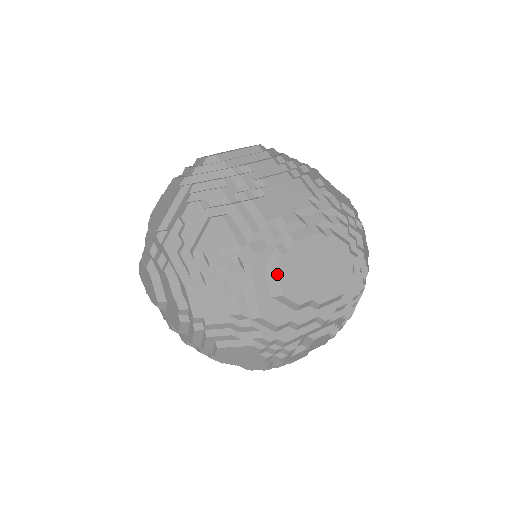
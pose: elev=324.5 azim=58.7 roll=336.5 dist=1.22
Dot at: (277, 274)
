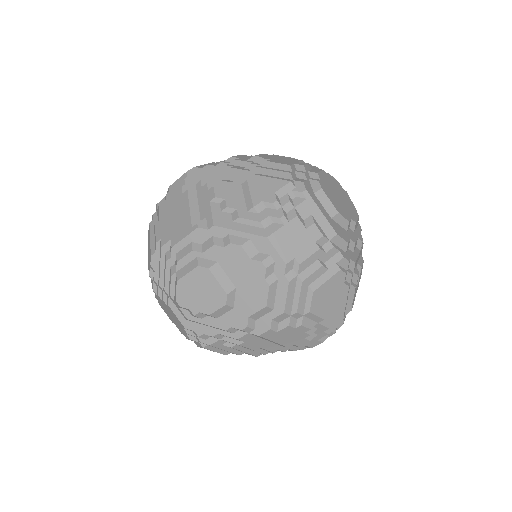
Dot at: (326, 196)
